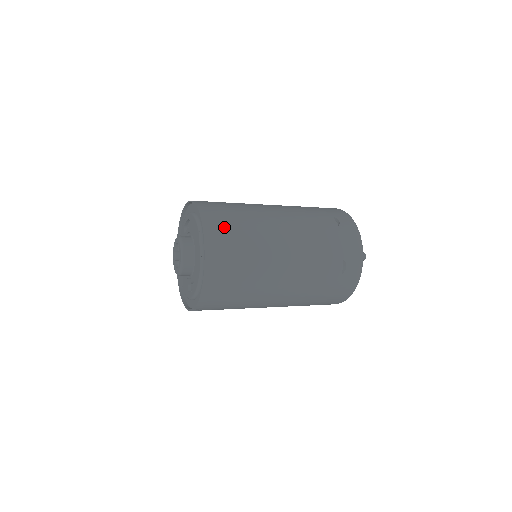
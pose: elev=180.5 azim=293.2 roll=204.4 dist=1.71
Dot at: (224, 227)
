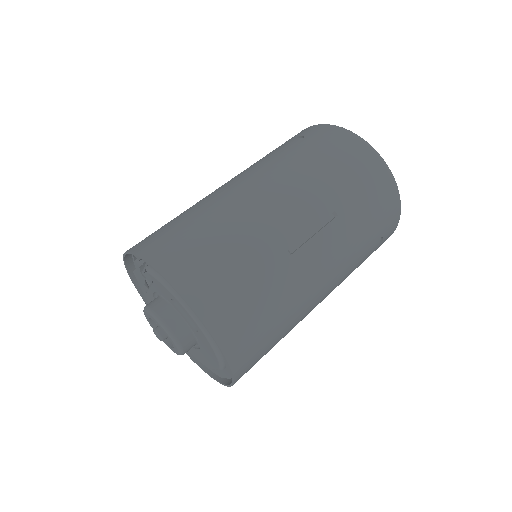
Dot at: occluded
